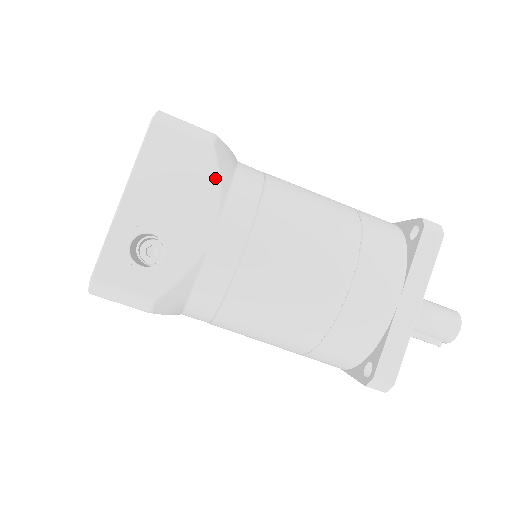
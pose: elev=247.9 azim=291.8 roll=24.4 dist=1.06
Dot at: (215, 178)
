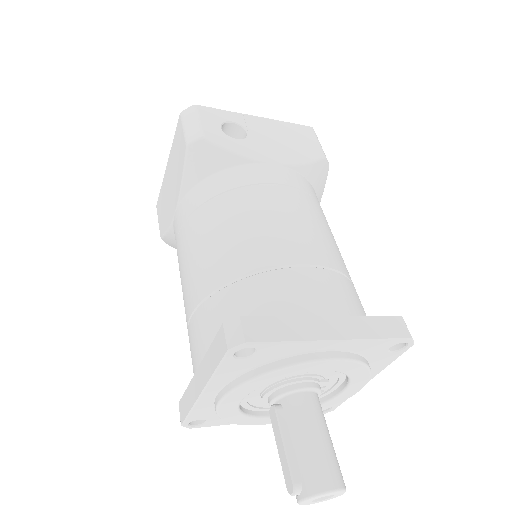
Dot at: (307, 160)
